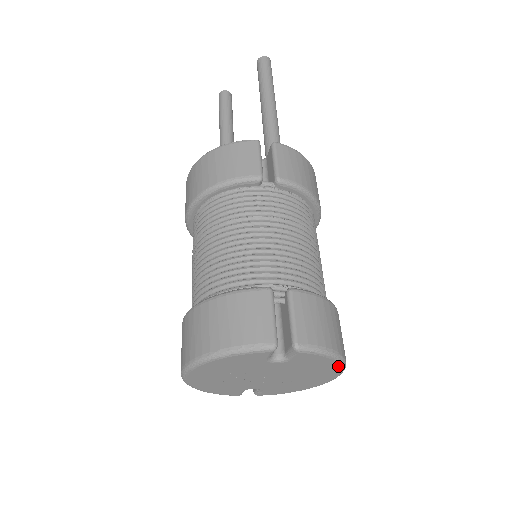
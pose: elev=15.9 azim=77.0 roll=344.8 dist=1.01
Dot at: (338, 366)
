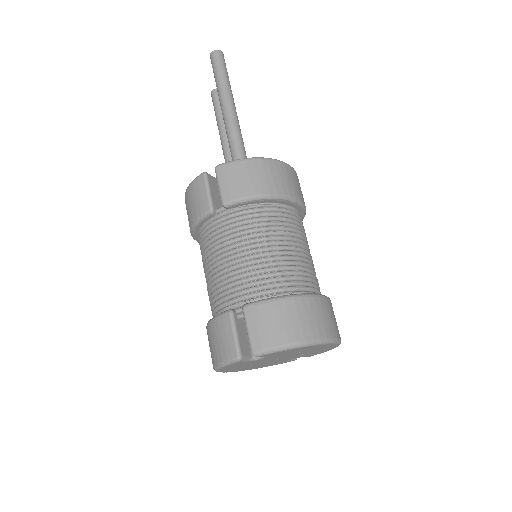
Dot at: (313, 346)
